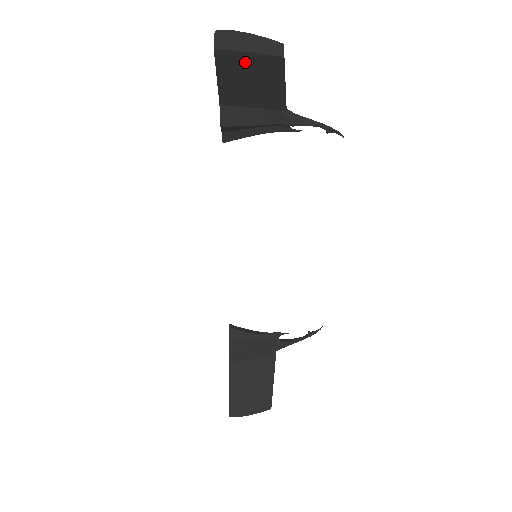
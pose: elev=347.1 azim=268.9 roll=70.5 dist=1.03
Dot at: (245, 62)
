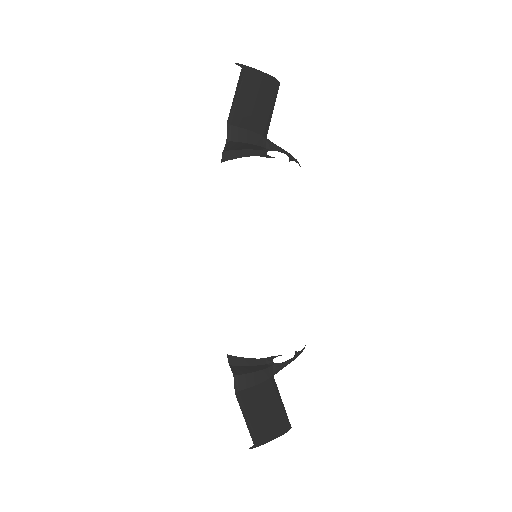
Dot at: (257, 82)
